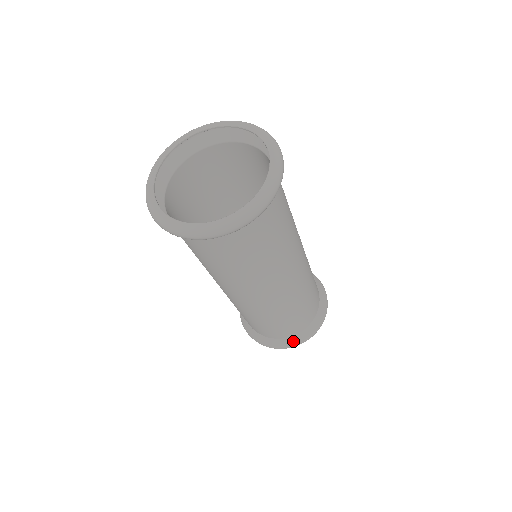
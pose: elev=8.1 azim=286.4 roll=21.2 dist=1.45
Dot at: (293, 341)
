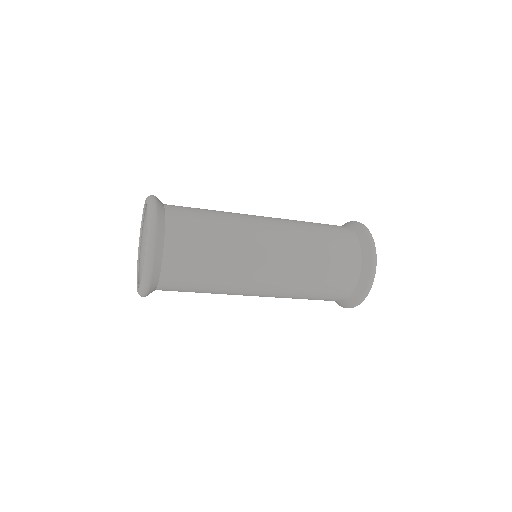
Dot at: (366, 275)
